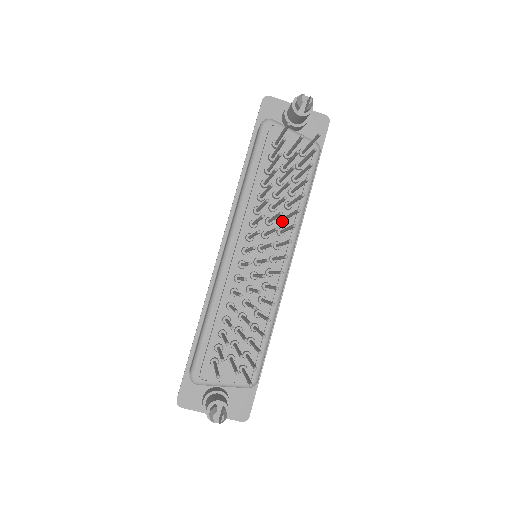
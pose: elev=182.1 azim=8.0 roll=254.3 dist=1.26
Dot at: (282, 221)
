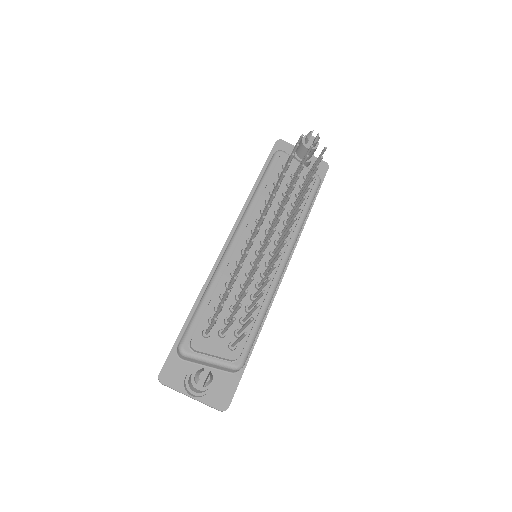
Dot at: (284, 224)
